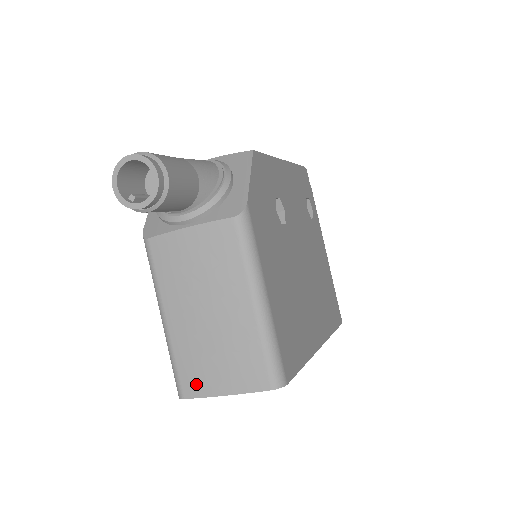
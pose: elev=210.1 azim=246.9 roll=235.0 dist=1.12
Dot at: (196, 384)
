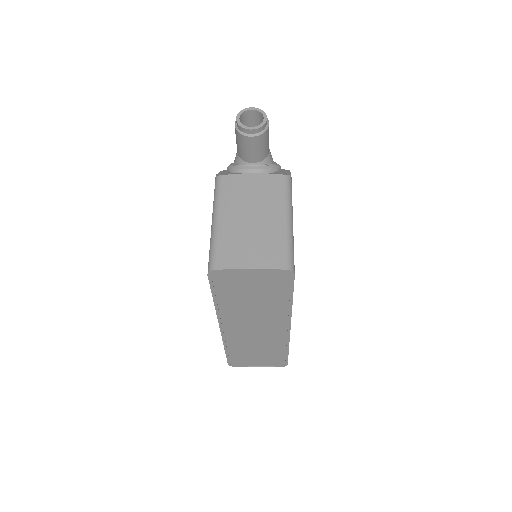
Dot at: (229, 260)
